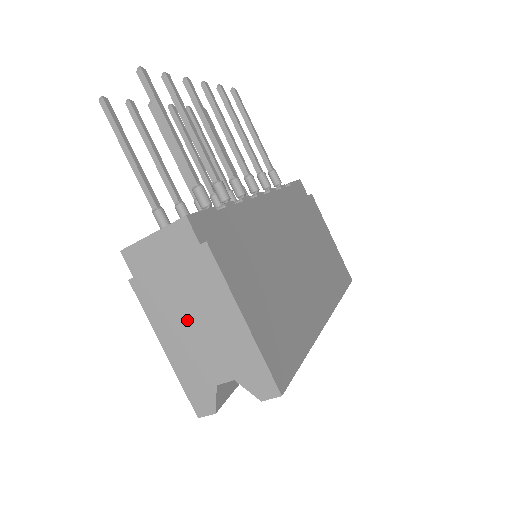
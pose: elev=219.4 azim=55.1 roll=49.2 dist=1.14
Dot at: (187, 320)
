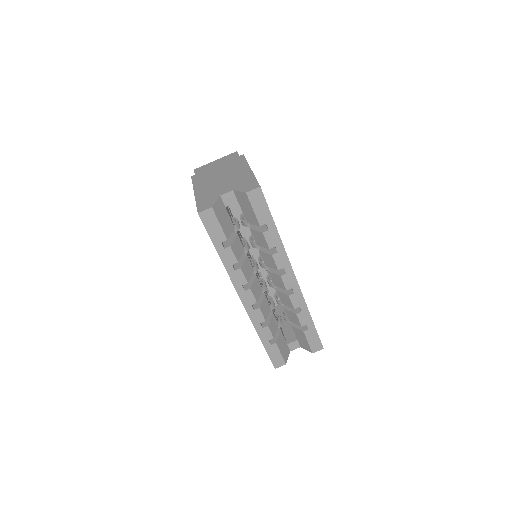
Dot at: (217, 179)
